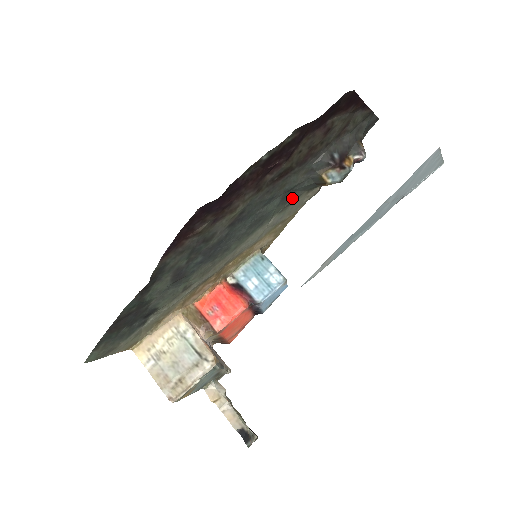
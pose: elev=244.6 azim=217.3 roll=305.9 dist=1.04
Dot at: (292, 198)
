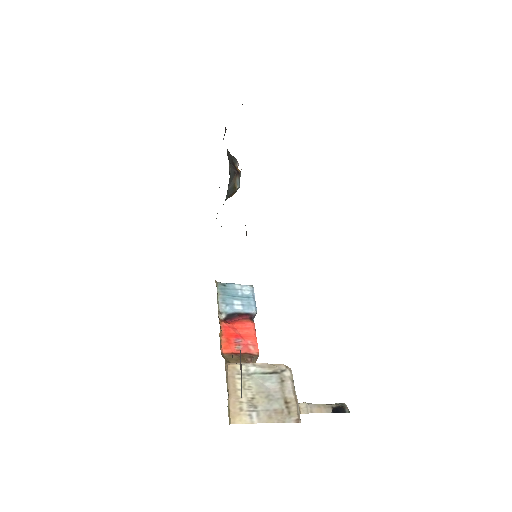
Dot at: occluded
